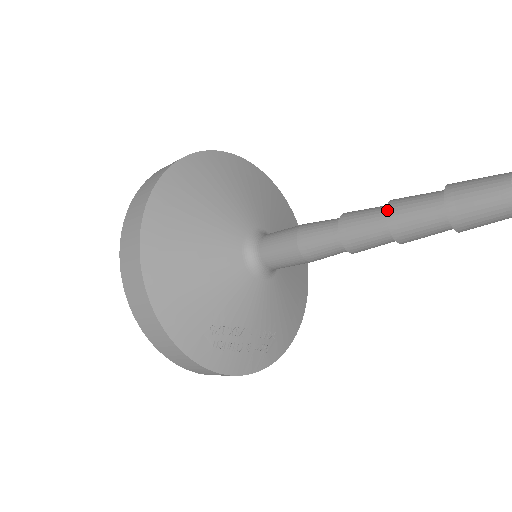
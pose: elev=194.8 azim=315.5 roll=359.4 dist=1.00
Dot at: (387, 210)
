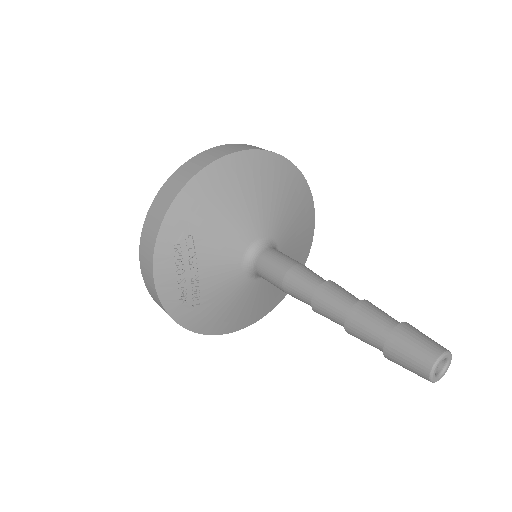
Dot at: (364, 300)
